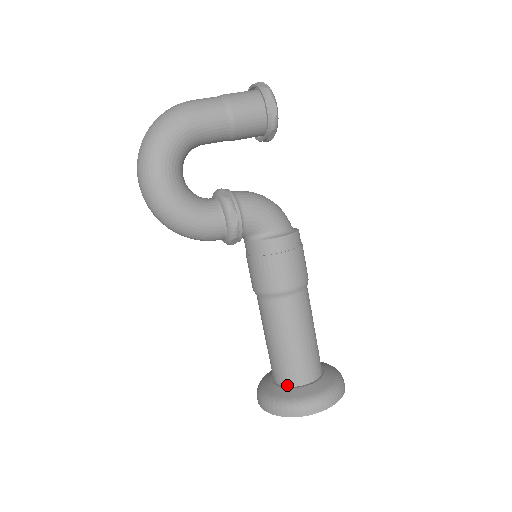
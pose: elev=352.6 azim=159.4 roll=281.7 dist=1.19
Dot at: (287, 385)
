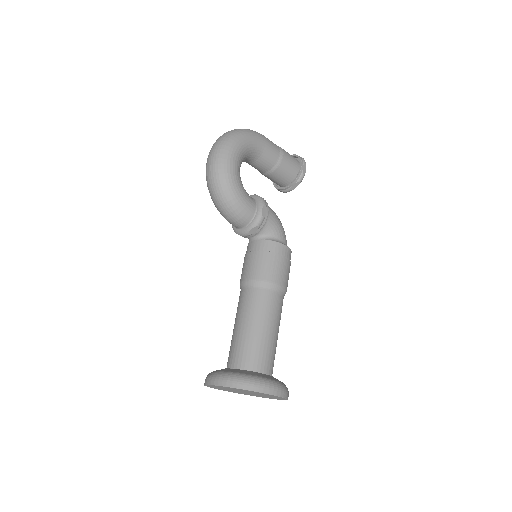
Dot at: (247, 369)
